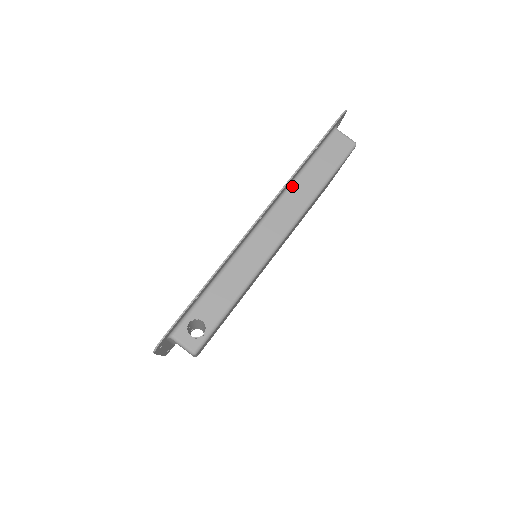
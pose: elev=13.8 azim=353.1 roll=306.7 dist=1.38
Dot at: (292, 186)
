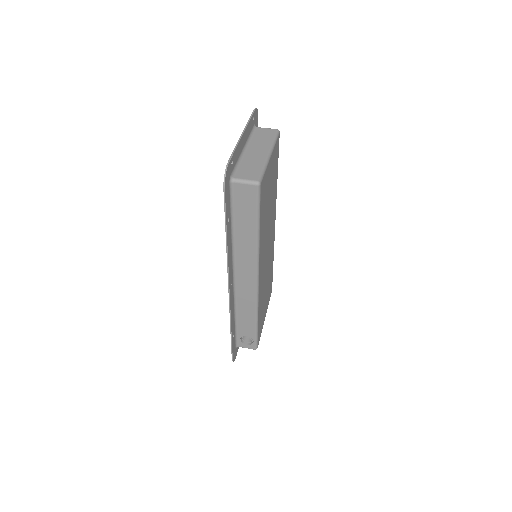
Dot at: (235, 246)
